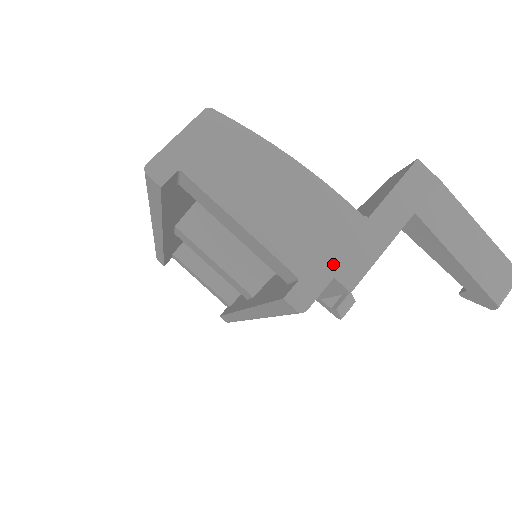
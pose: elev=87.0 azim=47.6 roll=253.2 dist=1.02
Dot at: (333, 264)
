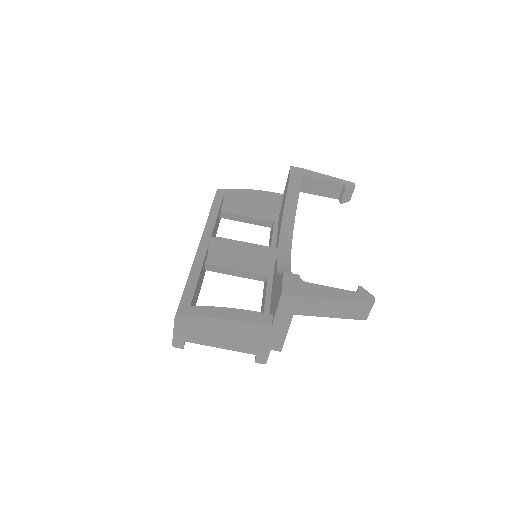
Dot at: (267, 346)
